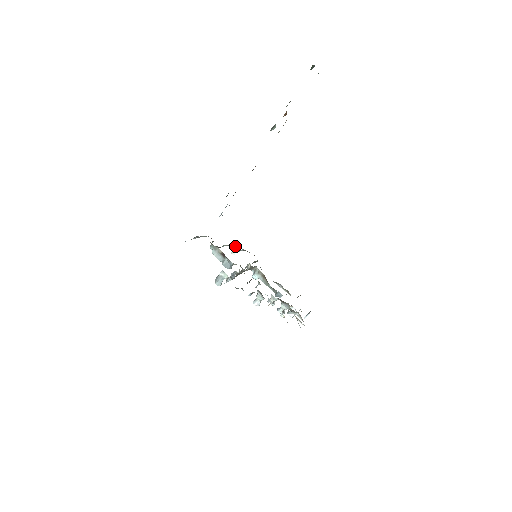
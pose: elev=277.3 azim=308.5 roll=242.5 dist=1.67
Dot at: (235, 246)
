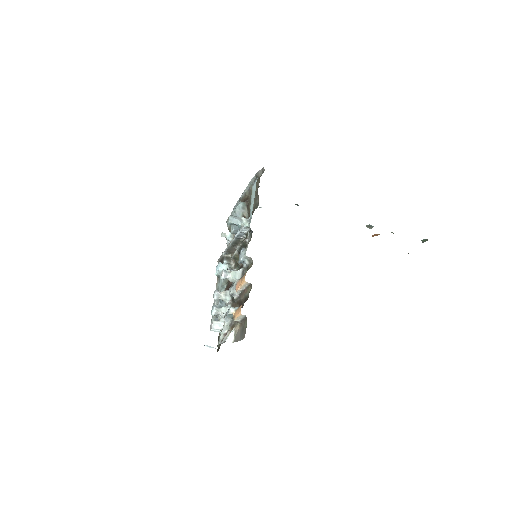
Dot at: occluded
